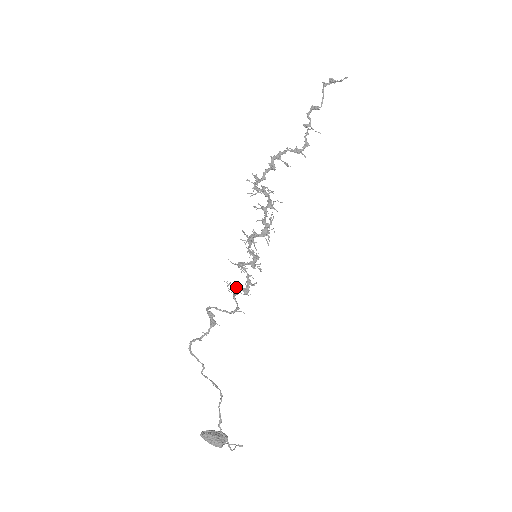
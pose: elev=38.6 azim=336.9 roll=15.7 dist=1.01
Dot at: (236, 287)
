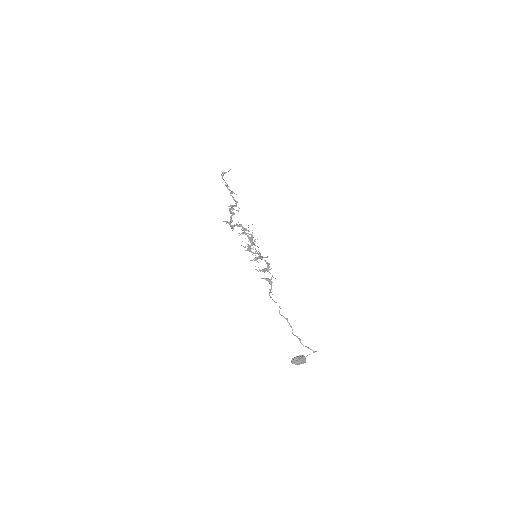
Dot at: (262, 270)
